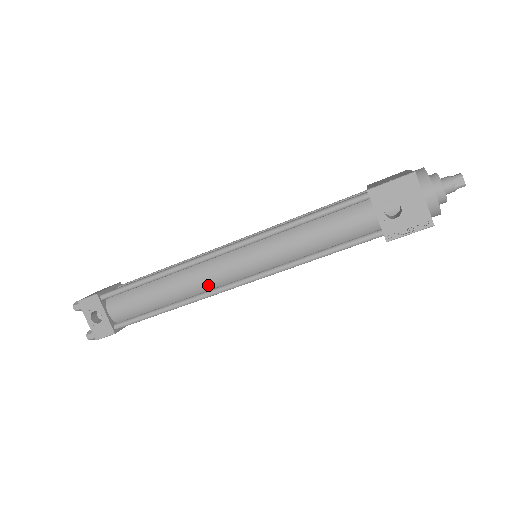
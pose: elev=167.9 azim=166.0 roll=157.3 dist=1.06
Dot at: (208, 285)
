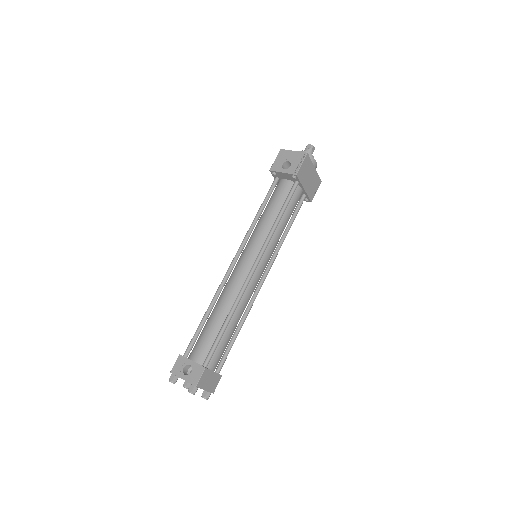
Dot at: (240, 285)
